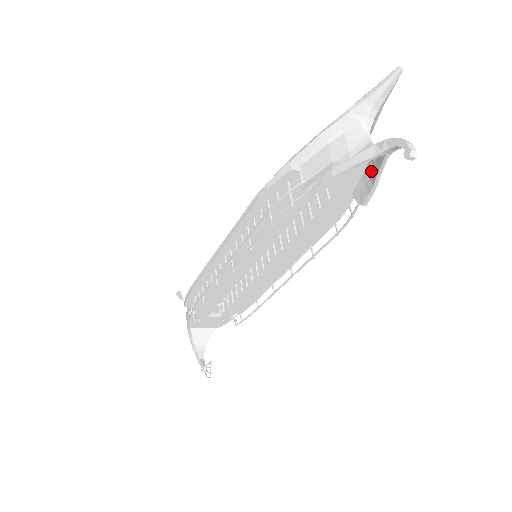
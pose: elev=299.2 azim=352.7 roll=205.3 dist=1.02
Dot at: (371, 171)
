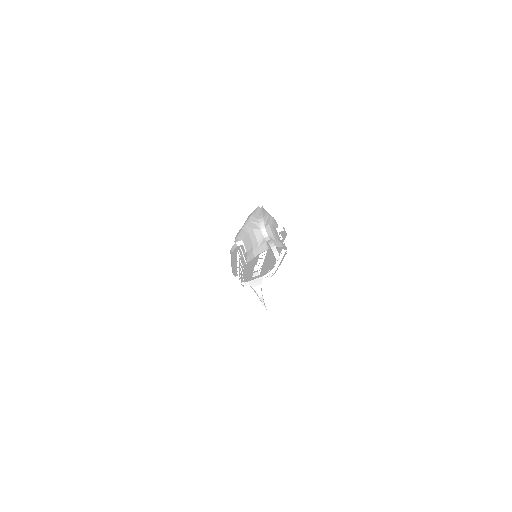
Dot at: occluded
